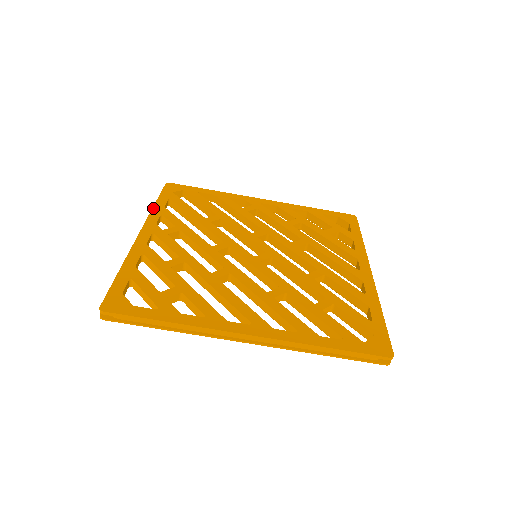
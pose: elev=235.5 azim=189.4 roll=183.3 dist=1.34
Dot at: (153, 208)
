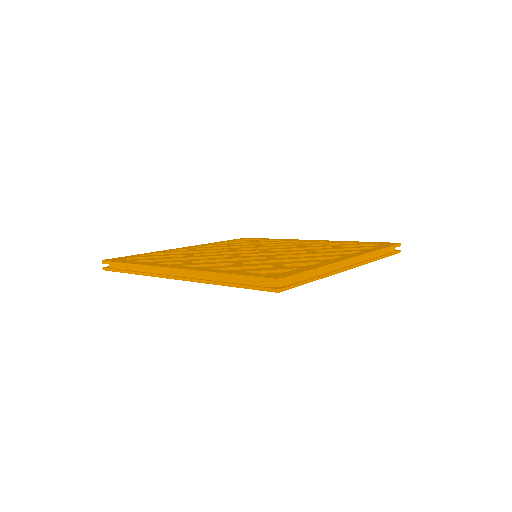
Dot at: (139, 264)
